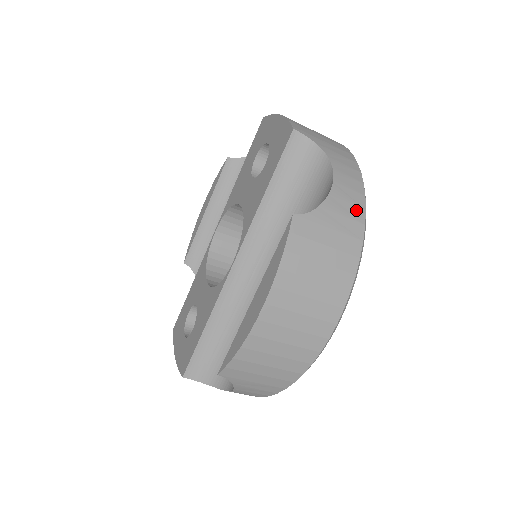
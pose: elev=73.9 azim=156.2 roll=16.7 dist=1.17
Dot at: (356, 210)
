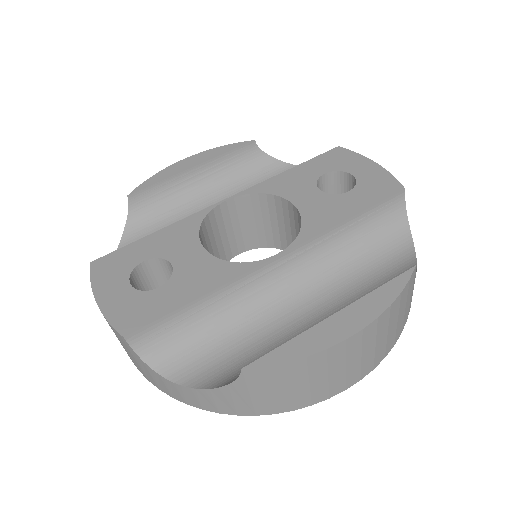
Dot at: occluded
